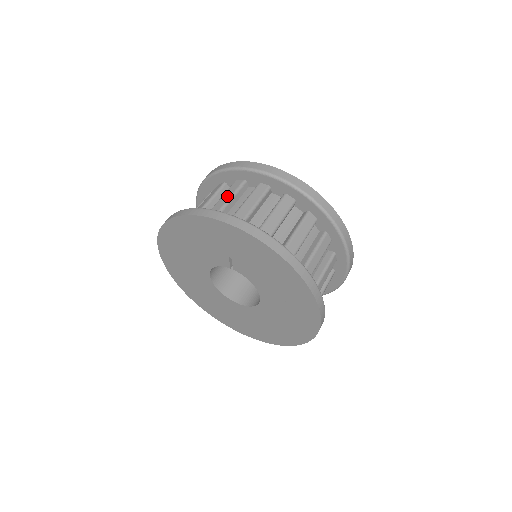
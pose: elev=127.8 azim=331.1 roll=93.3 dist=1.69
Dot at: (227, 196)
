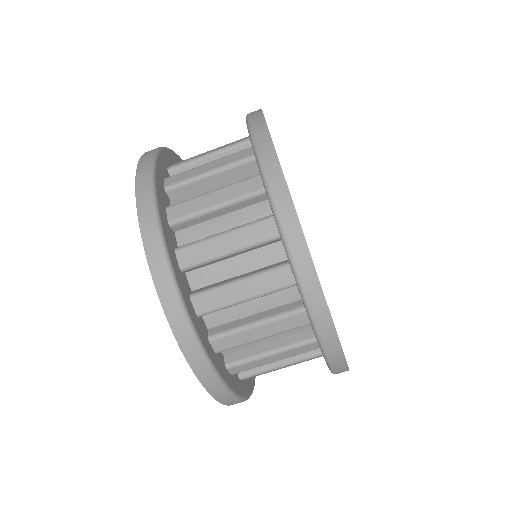
Dot at: (219, 198)
